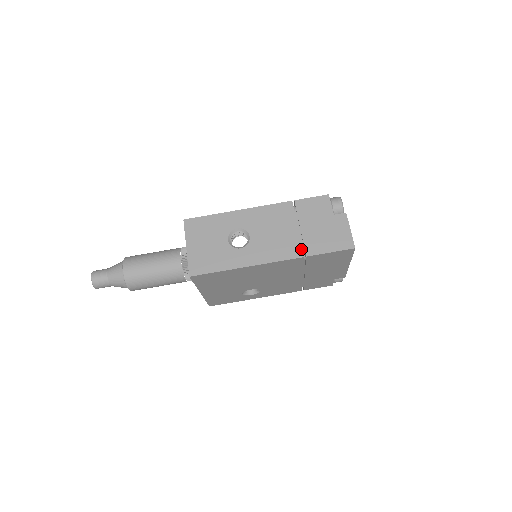
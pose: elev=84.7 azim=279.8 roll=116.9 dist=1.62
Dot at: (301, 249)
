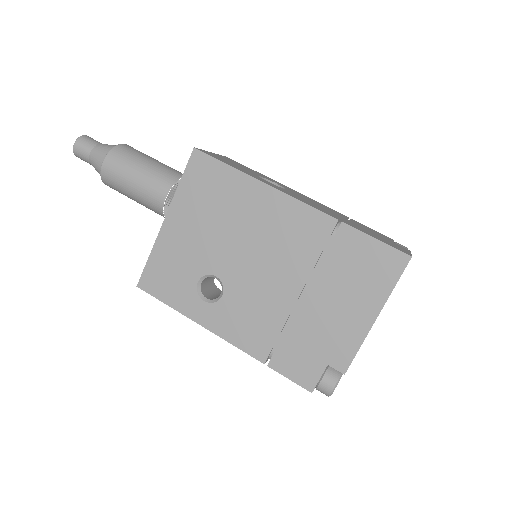
Dot at: (339, 218)
